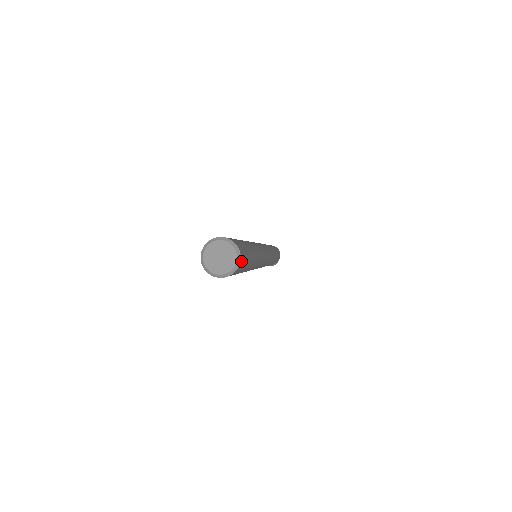
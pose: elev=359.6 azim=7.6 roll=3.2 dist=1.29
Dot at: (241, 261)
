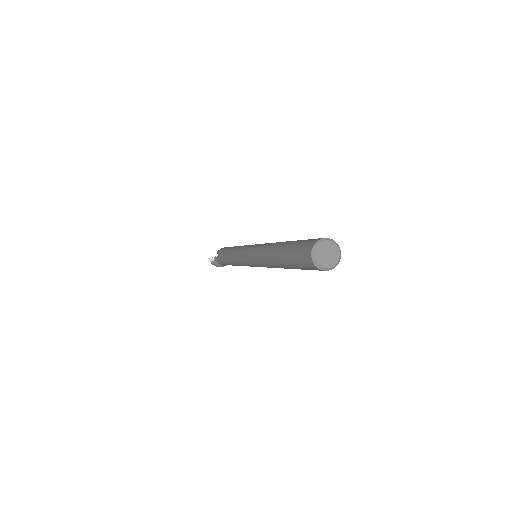
Dot at: occluded
